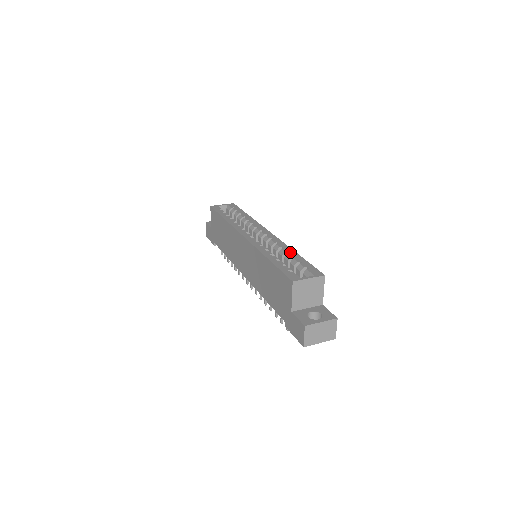
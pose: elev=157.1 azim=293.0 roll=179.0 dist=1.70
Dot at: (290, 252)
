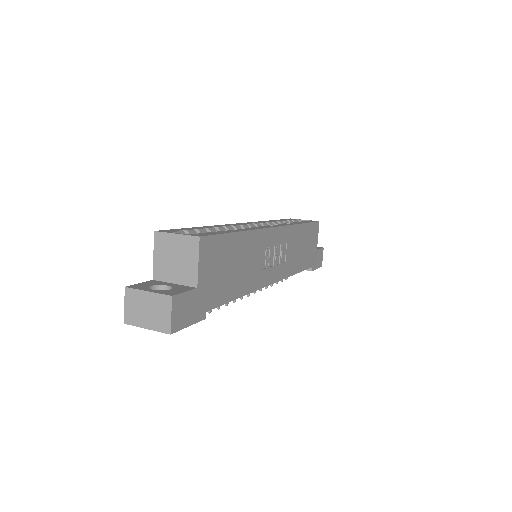
Dot at: (237, 229)
